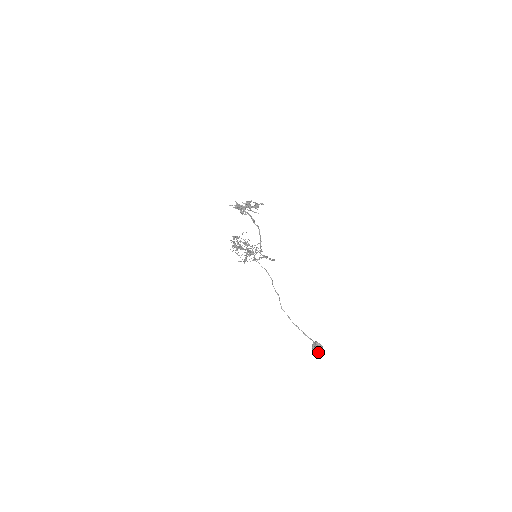
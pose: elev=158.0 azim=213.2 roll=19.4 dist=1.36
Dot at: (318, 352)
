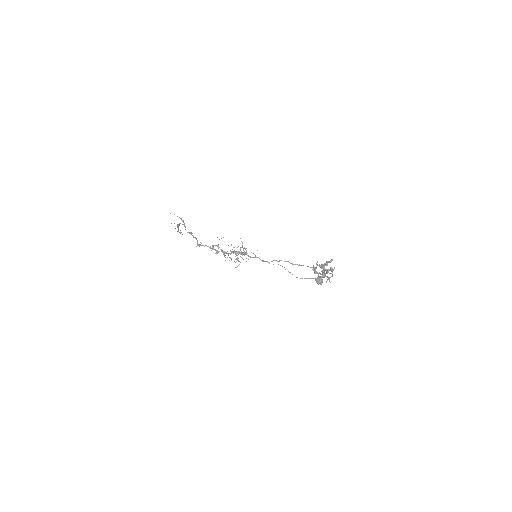
Dot at: occluded
